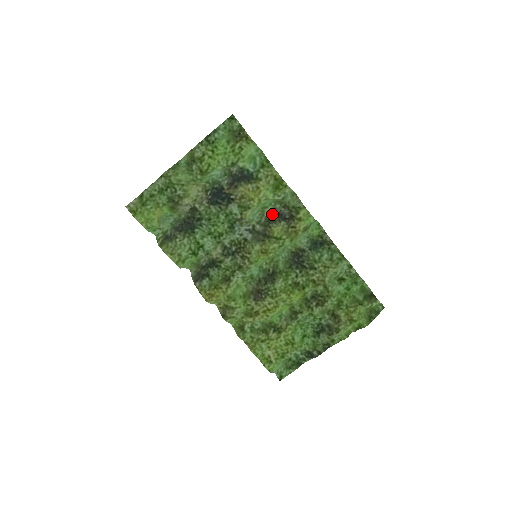
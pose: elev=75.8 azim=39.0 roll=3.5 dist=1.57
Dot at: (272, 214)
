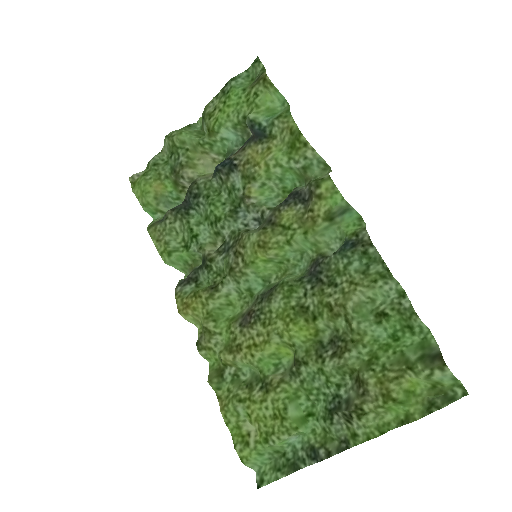
Dot at: (289, 194)
